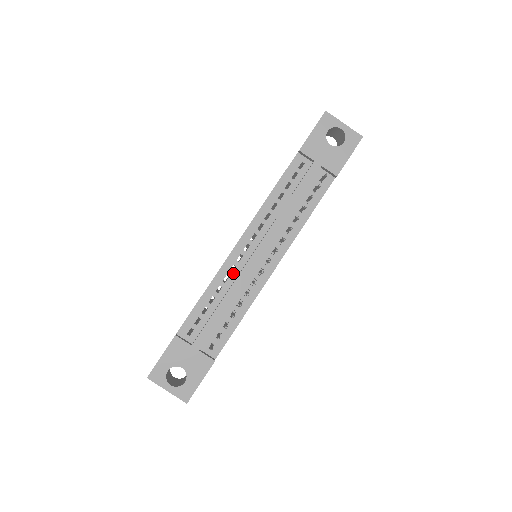
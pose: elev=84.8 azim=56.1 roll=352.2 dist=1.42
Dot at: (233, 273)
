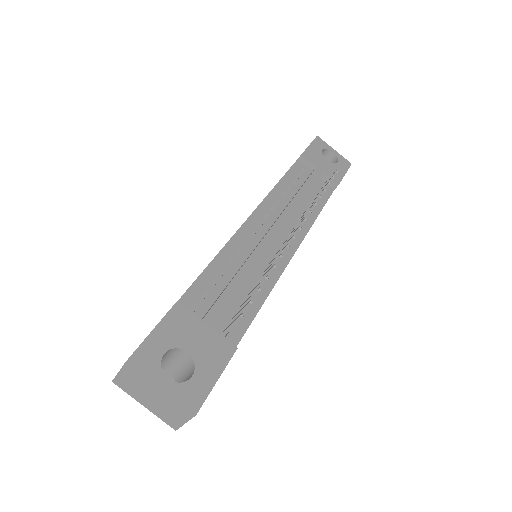
Dot at: (247, 247)
